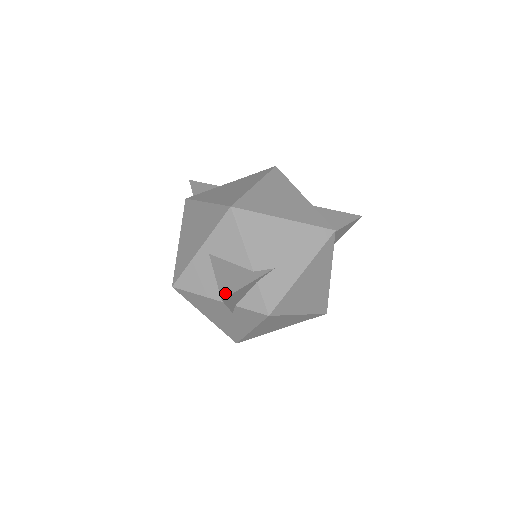
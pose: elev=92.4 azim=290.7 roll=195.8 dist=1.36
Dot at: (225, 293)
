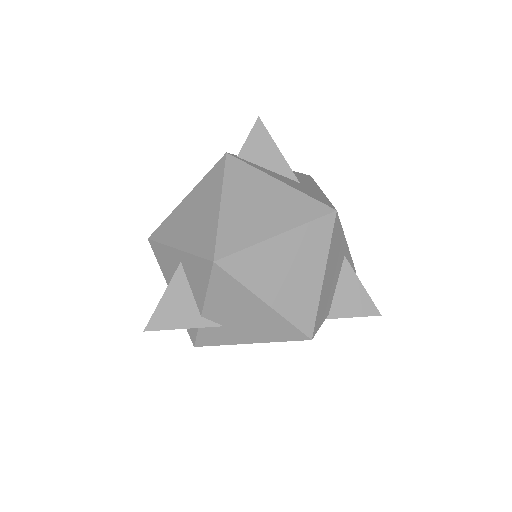
Dot at: (153, 325)
